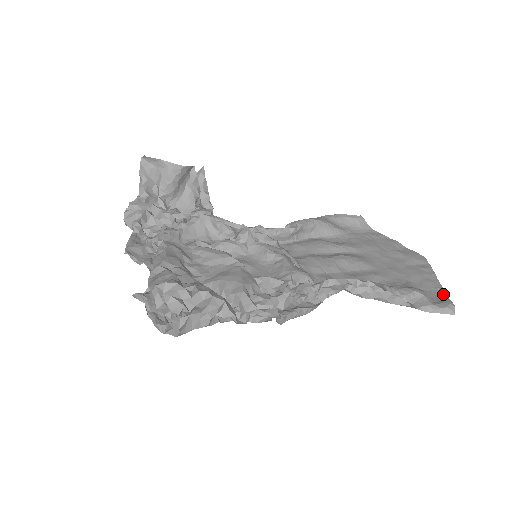
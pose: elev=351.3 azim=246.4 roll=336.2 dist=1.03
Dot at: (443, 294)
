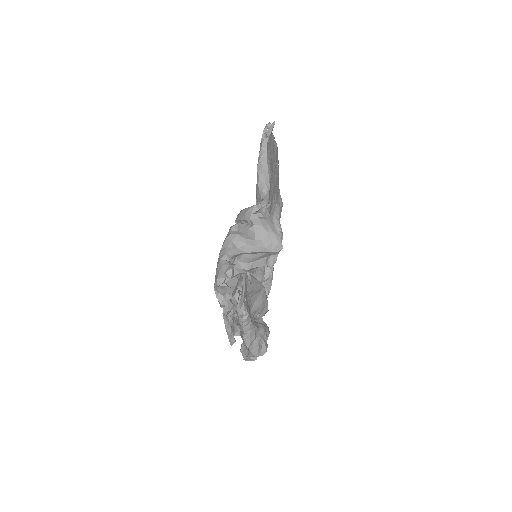
Dot at: (279, 192)
